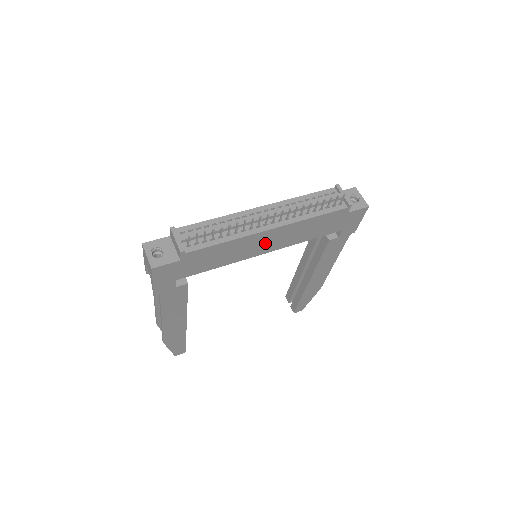
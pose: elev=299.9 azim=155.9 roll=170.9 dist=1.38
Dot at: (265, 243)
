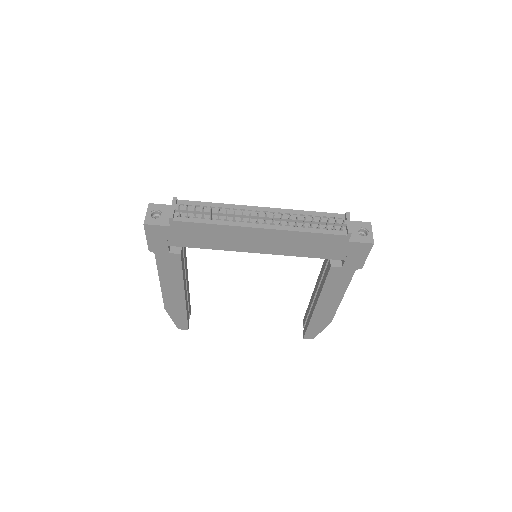
Dot at: (256, 241)
